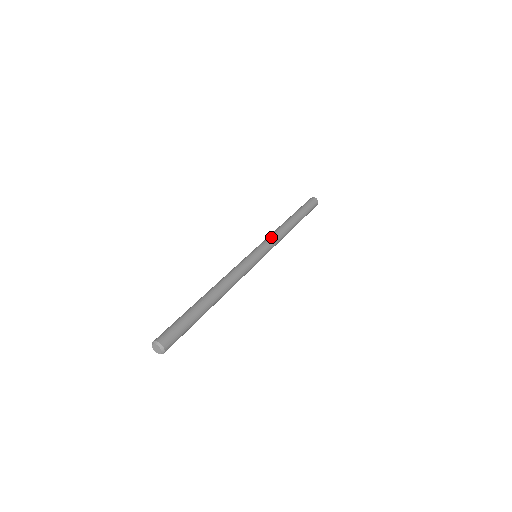
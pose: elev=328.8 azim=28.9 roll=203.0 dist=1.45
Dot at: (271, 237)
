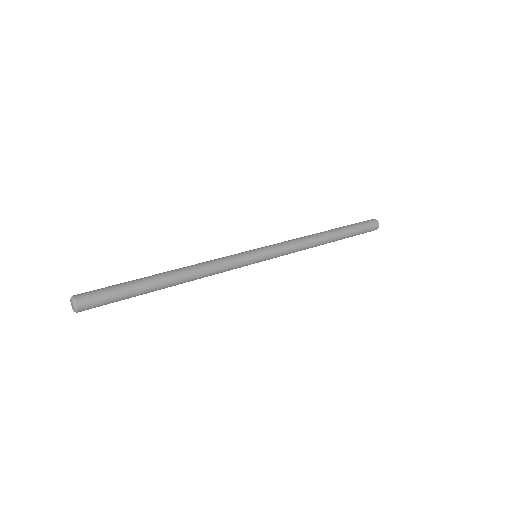
Dot at: (284, 241)
